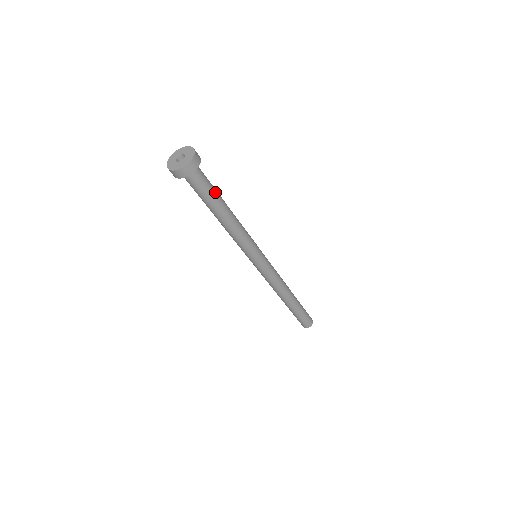
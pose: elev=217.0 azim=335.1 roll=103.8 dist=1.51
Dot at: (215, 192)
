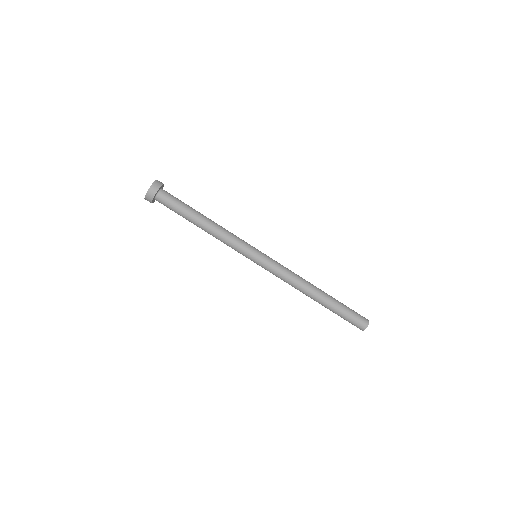
Dot at: (187, 205)
